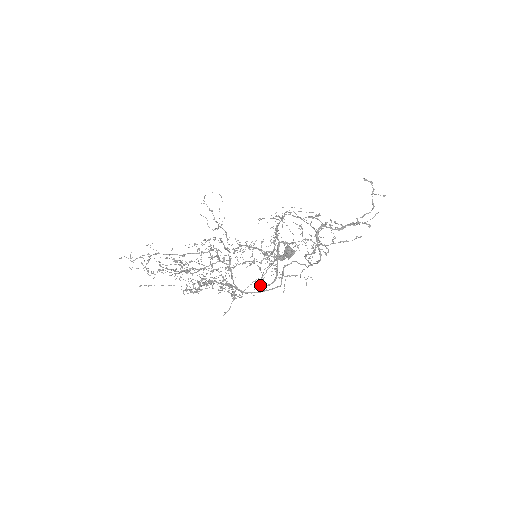
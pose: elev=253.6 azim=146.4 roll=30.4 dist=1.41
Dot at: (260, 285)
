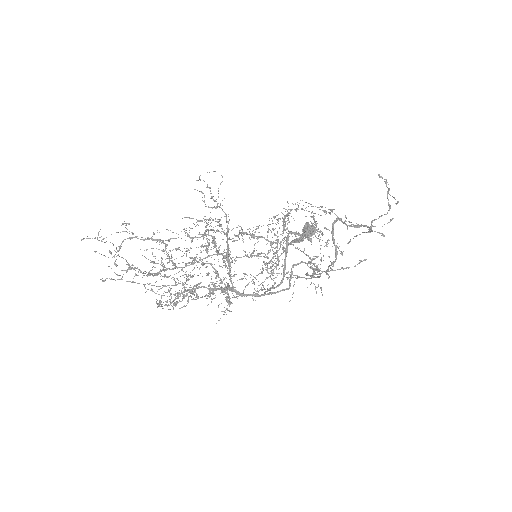
Dot at: occluded
